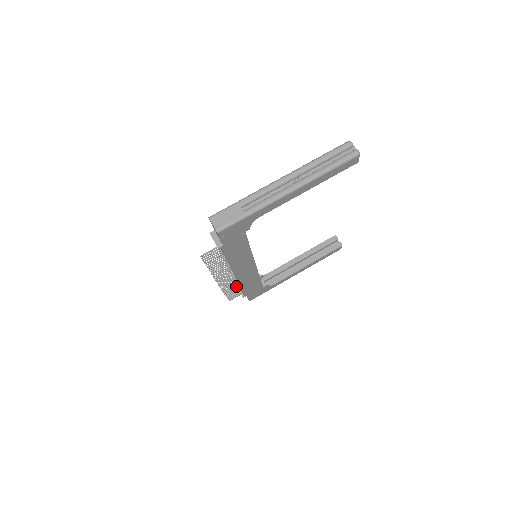
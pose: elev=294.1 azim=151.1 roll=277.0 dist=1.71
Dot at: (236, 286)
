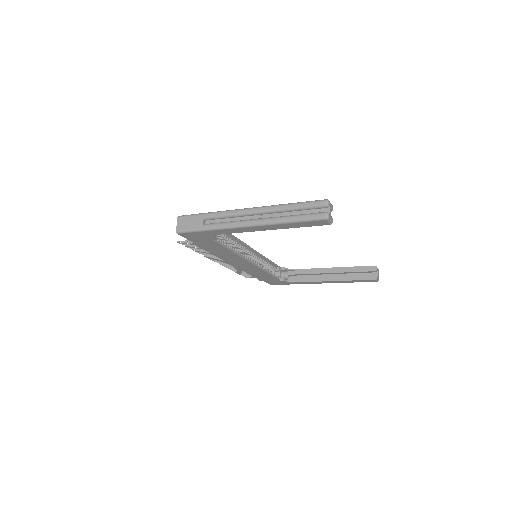
Dot at: occluded
